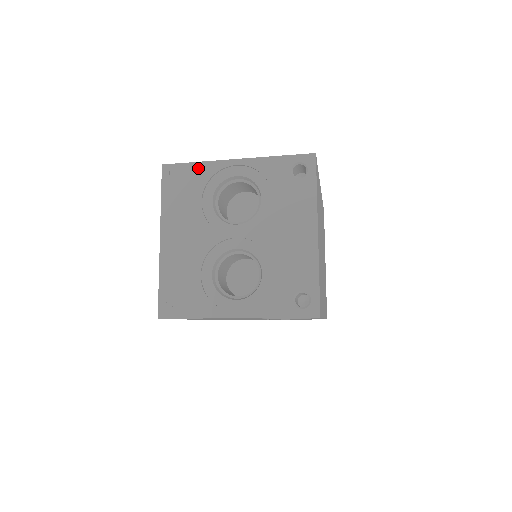
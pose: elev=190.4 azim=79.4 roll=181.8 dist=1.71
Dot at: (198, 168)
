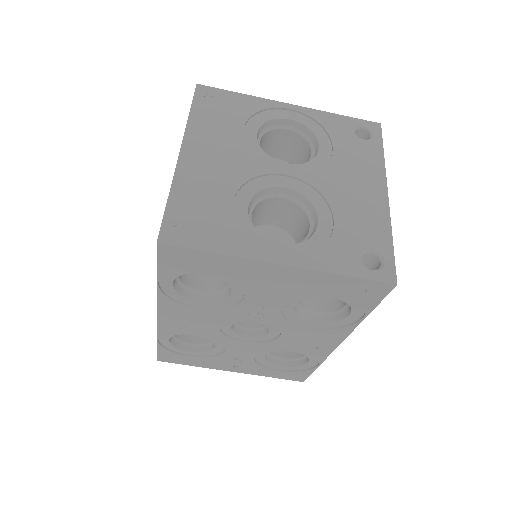
Dot at: (243, 99)
